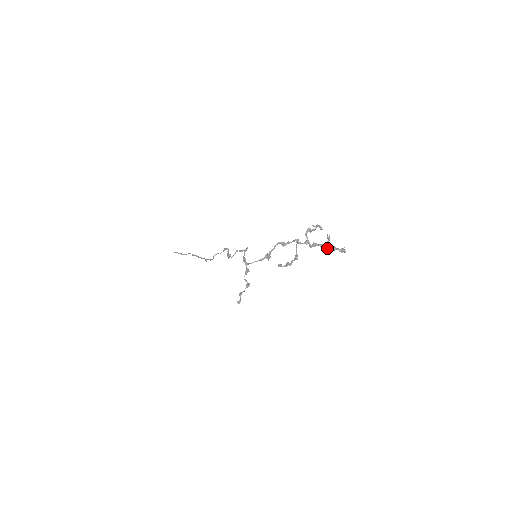
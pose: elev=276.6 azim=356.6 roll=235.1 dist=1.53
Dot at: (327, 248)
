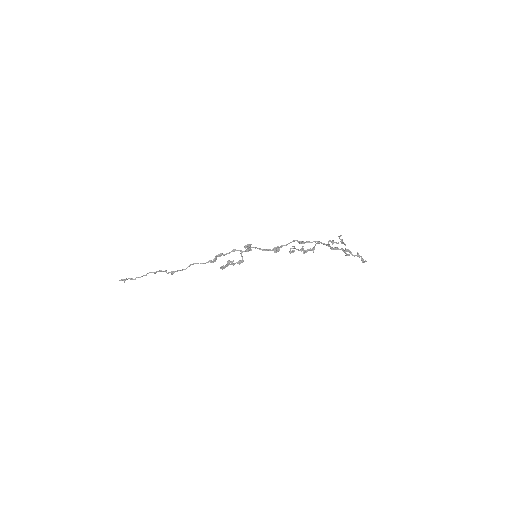
Dot at: (350, 251)
